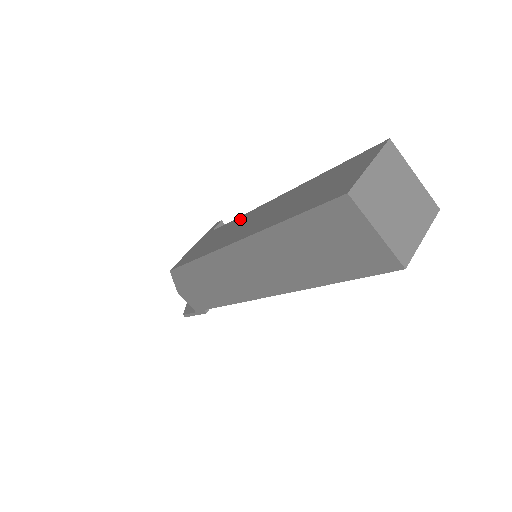
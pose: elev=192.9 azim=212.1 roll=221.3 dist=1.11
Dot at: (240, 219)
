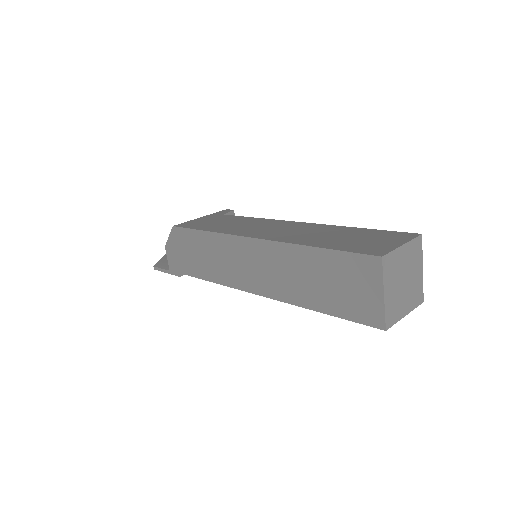
Dot at: (260, 220)
